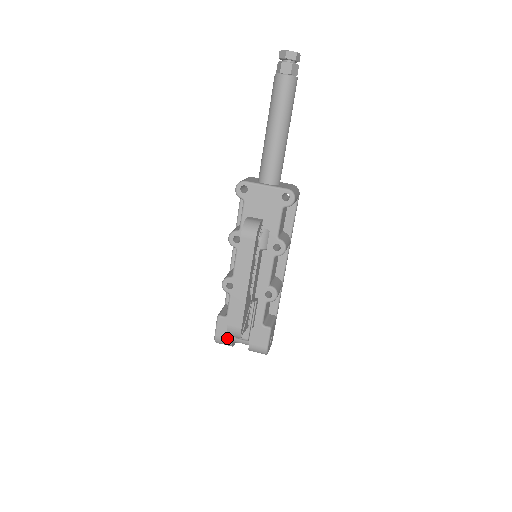
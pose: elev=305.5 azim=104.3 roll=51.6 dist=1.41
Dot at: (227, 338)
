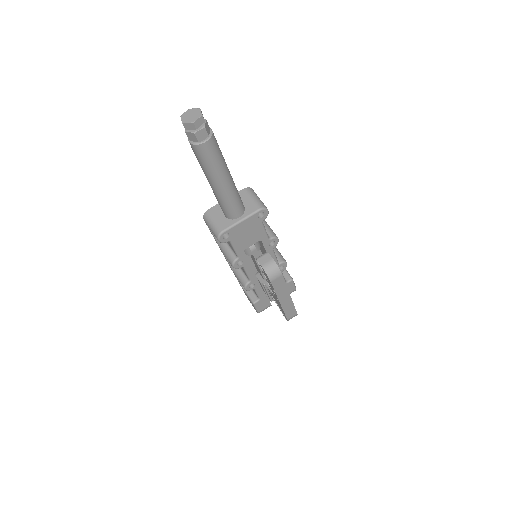
Dot at: (267, 307)
